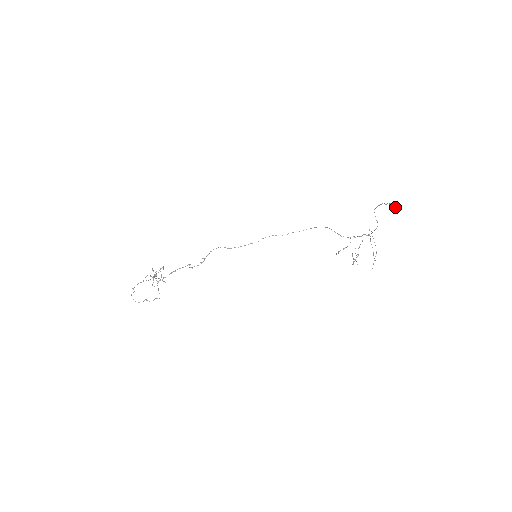
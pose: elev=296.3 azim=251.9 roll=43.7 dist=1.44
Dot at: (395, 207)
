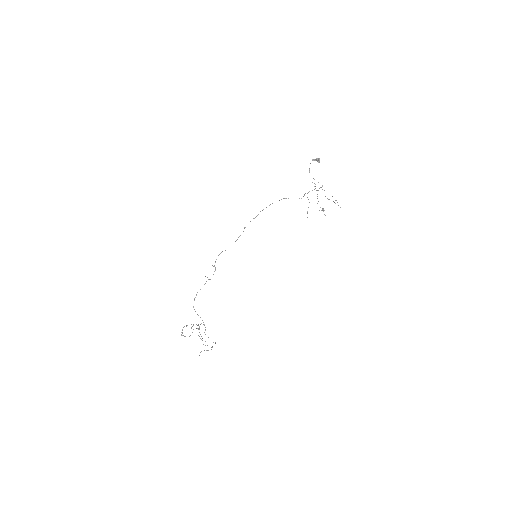
Dot at: (316, 158)
